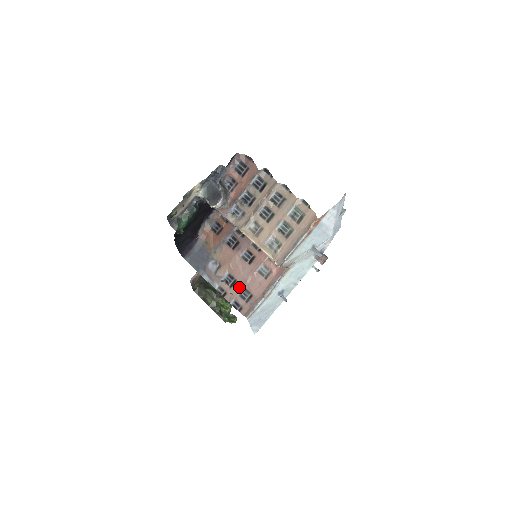
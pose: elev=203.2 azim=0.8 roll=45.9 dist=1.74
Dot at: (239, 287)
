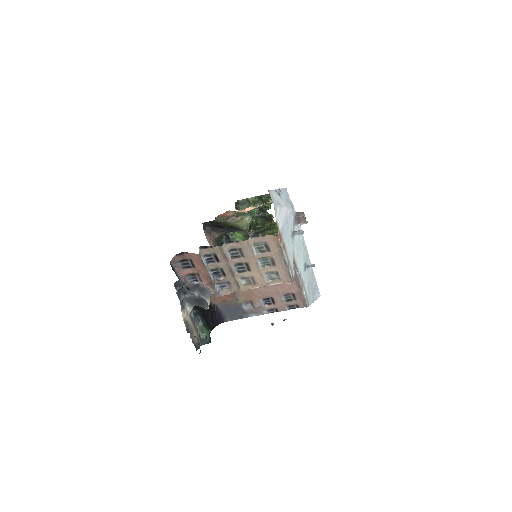
Dot at: (279, 299)
